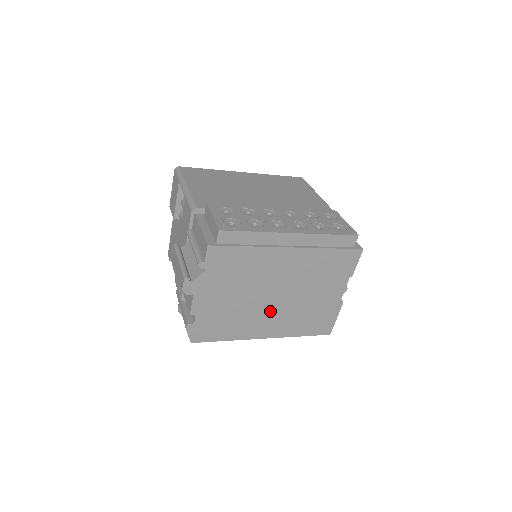
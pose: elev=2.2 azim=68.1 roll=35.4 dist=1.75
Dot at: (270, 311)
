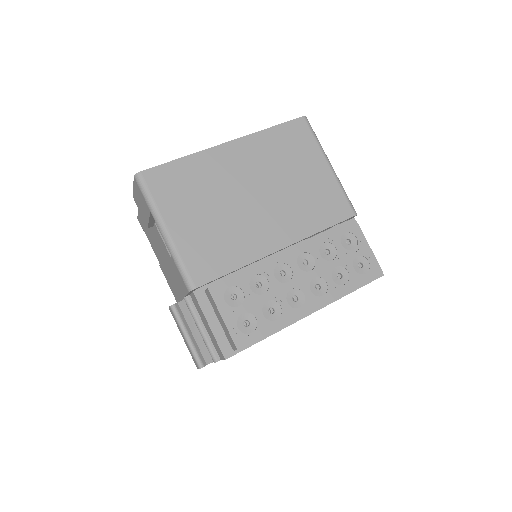
Dot at: occluded
